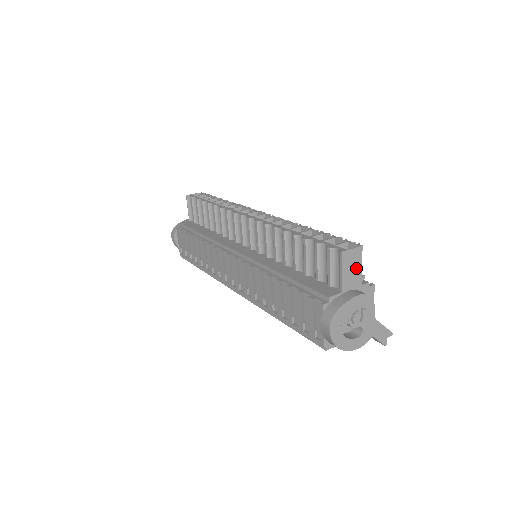
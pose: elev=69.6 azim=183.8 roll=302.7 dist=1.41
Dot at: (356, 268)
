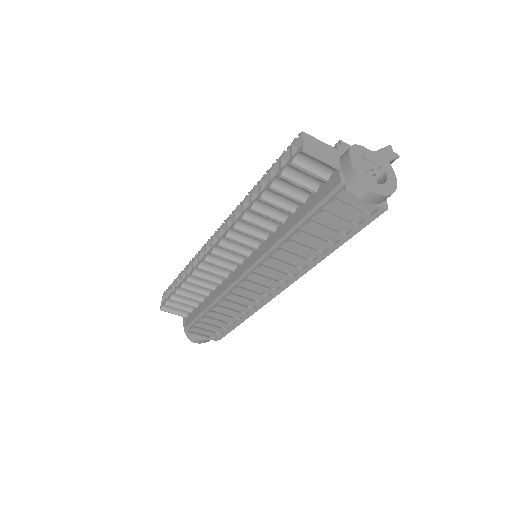
Dot at: (321, 147)
